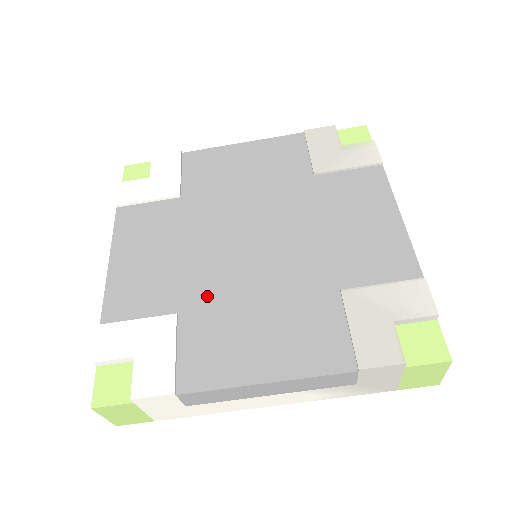
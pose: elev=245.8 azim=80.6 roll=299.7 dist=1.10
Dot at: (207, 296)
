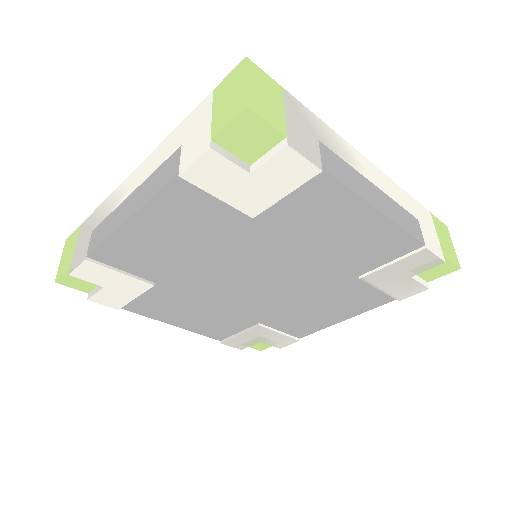
Dot at: (185, 287)
